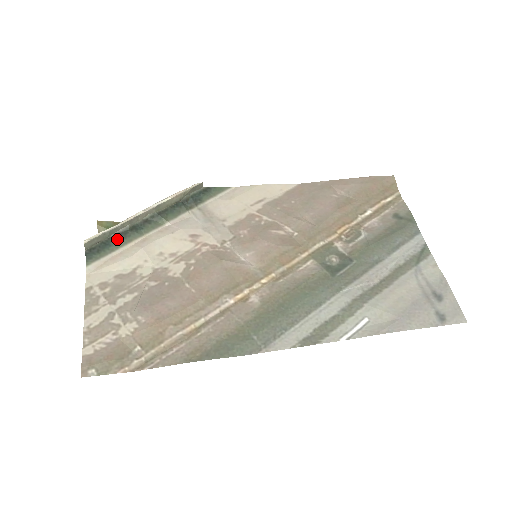
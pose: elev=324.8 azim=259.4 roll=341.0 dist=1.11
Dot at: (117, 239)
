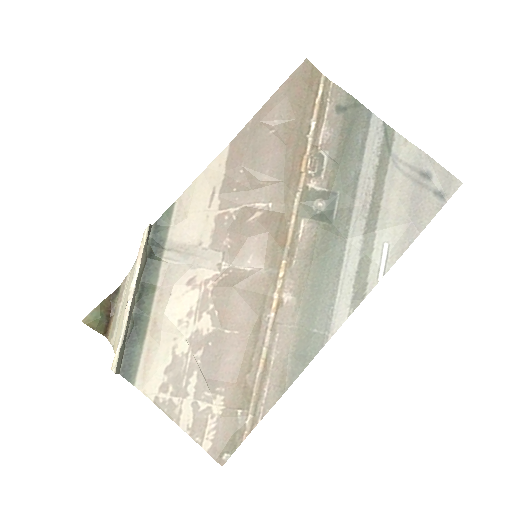
Dot at: (133, 342)
